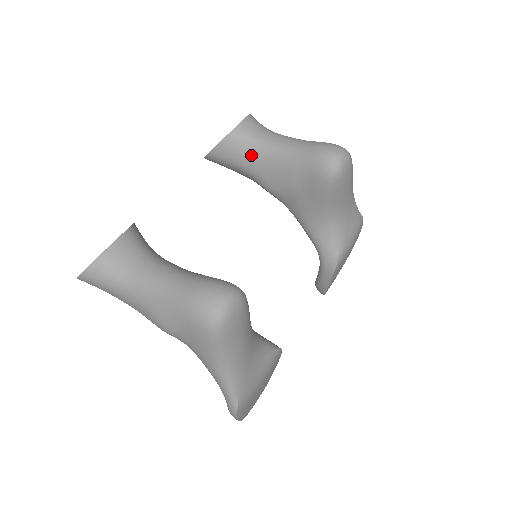
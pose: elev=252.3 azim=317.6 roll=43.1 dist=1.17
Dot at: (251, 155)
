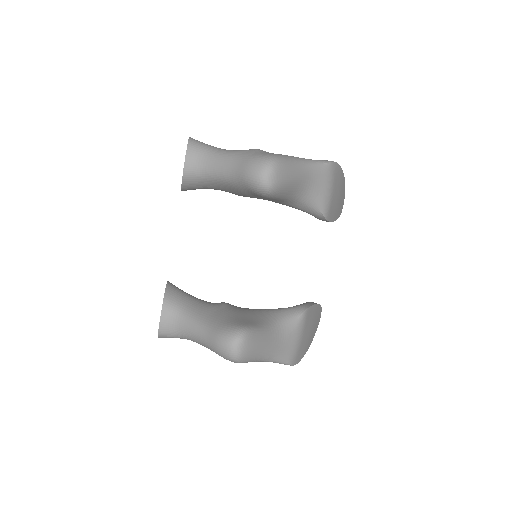
Dot at: (208, 184)
